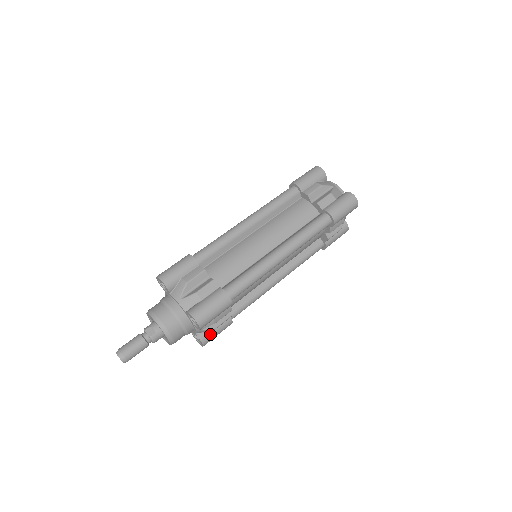
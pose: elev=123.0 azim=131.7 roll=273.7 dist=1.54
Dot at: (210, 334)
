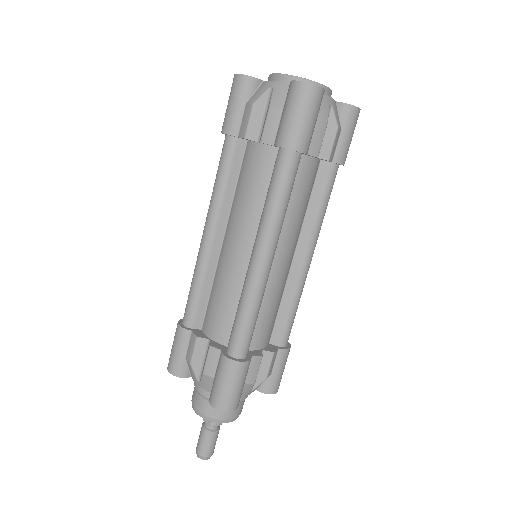
Dot at: (270, 380)
